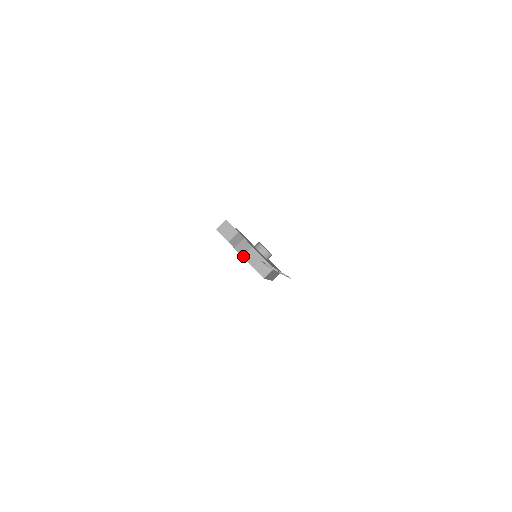
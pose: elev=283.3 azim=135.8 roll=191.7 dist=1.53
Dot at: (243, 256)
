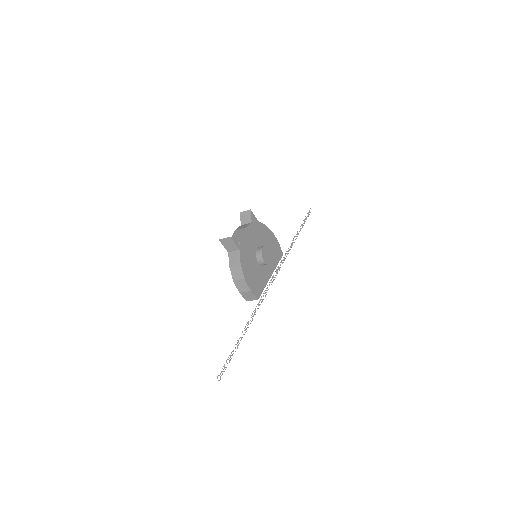
Dot at: (234, 280)
